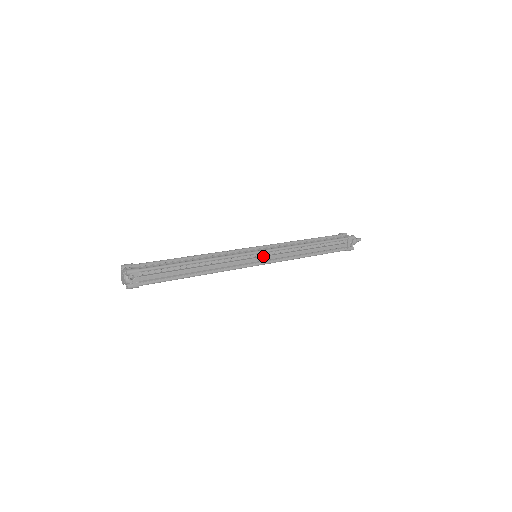
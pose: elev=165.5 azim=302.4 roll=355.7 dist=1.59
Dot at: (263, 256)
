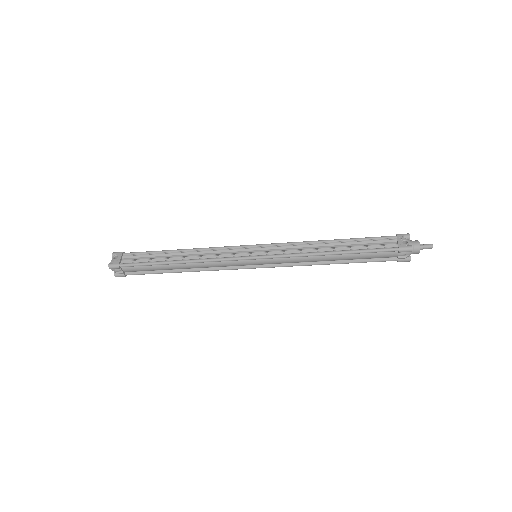
Dot at: (259, 250)
